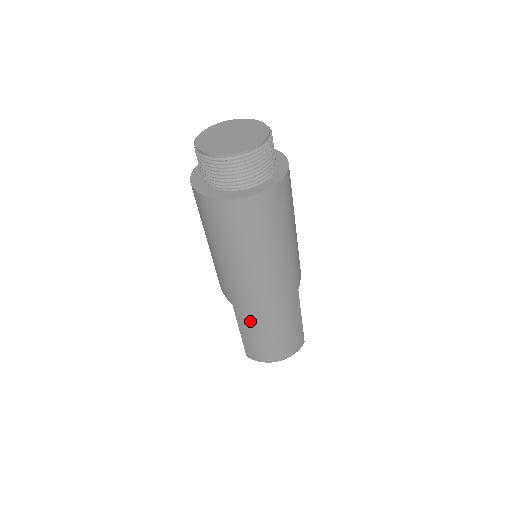
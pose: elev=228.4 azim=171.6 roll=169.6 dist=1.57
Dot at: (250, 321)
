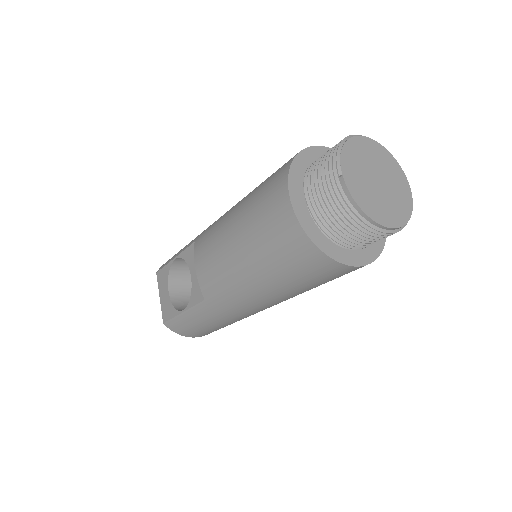
Dot at: (212, 317)
